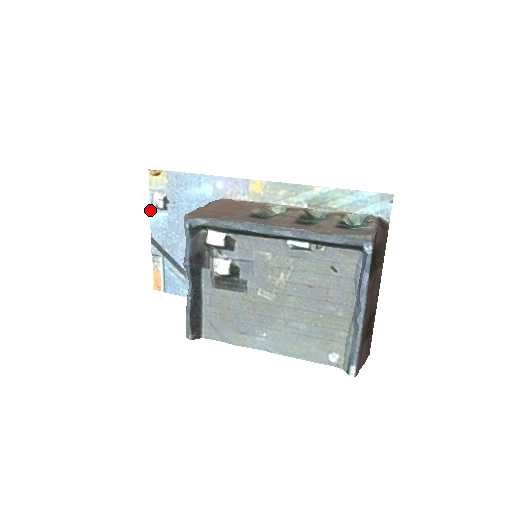
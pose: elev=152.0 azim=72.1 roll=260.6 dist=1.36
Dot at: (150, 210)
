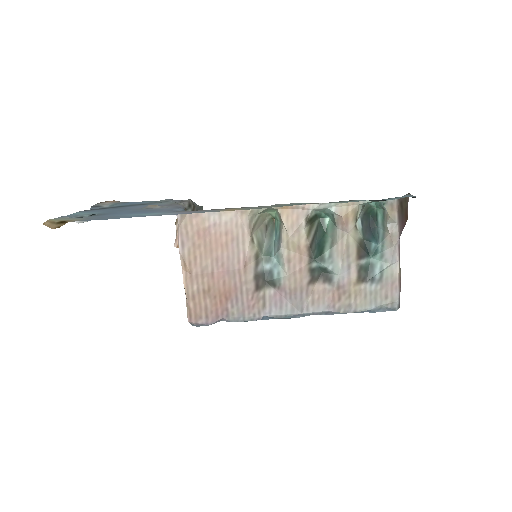
Dot at: (69, 215)
